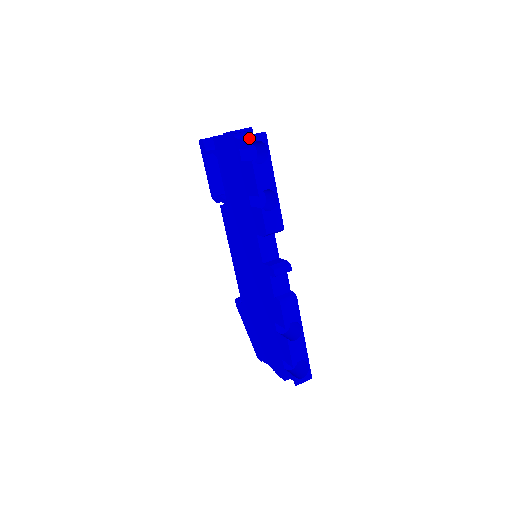
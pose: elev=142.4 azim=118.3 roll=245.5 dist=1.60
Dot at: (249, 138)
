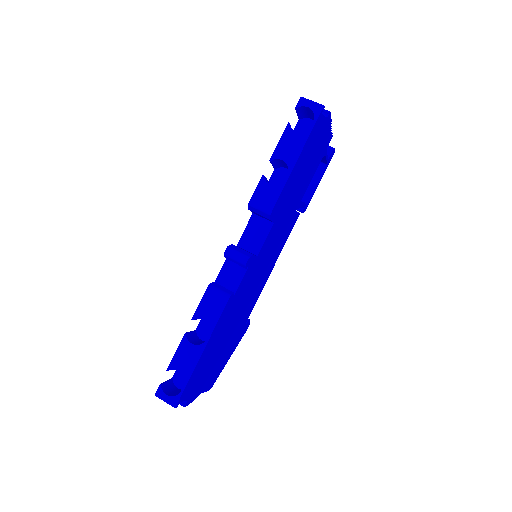
Dot at: (302, 99)
